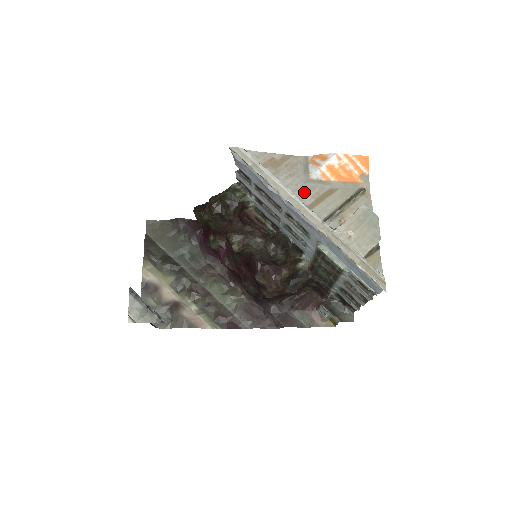
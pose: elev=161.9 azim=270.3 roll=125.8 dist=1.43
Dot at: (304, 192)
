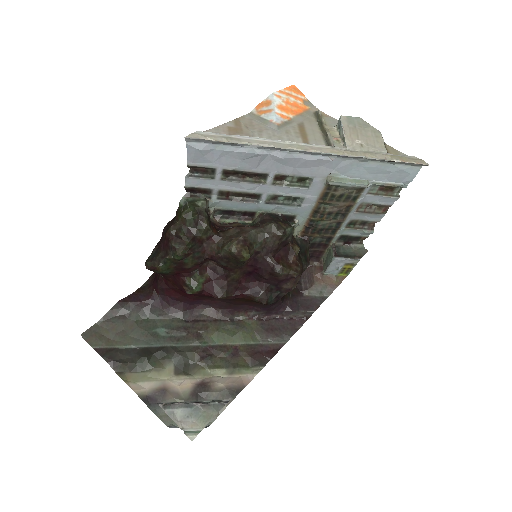
Dot at: (287, 137)
